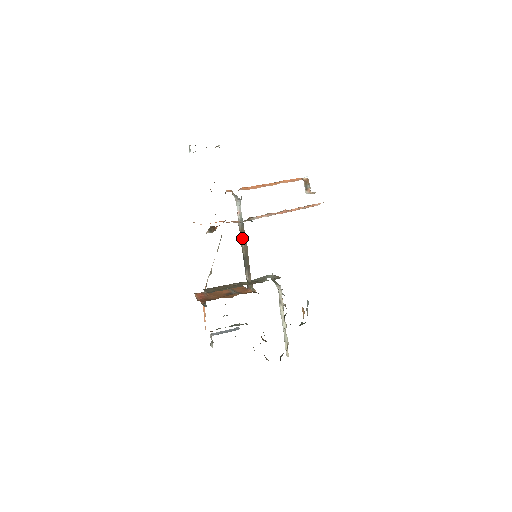
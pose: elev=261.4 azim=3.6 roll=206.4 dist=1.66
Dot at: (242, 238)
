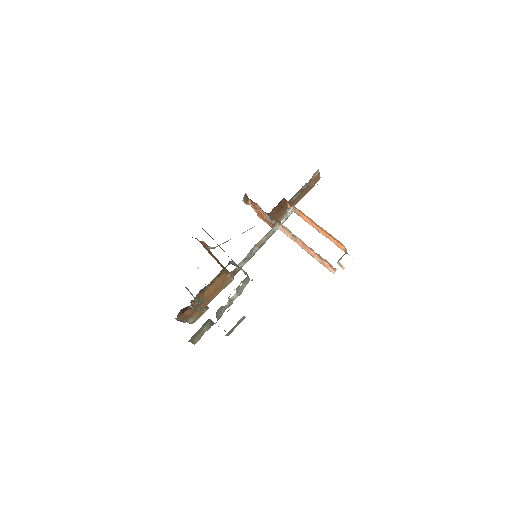
Dot at: (263, 238)
